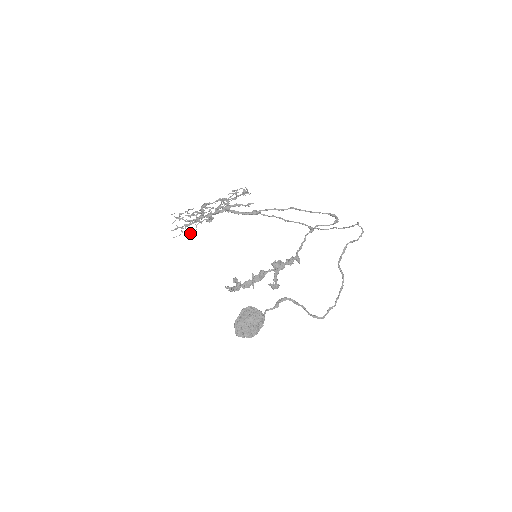
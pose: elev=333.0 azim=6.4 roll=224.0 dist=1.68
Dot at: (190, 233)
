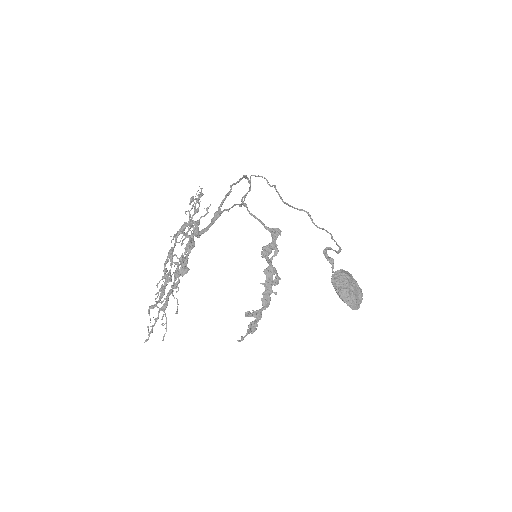
Dot at: (176, 312)
